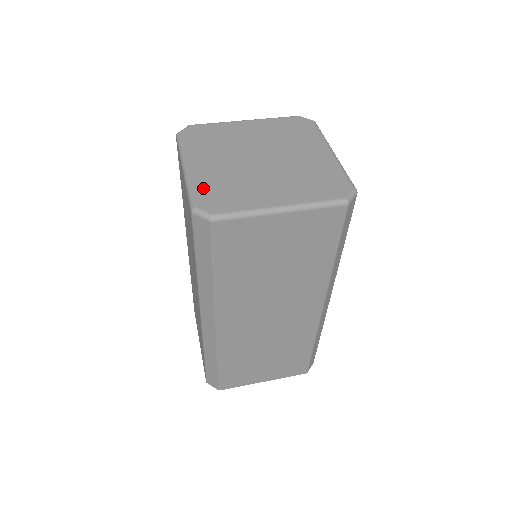
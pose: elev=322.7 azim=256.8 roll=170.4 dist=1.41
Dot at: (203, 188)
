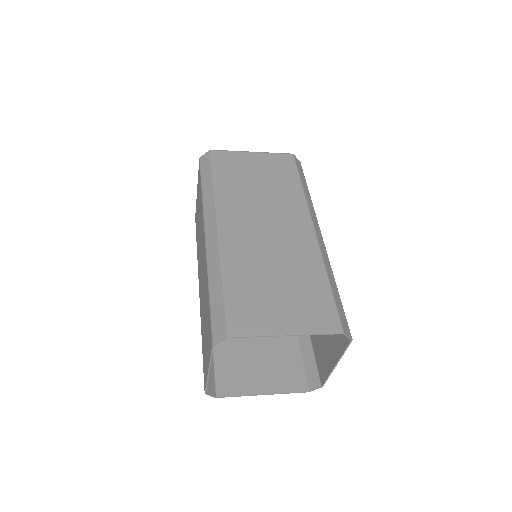
Dot at: occluded
